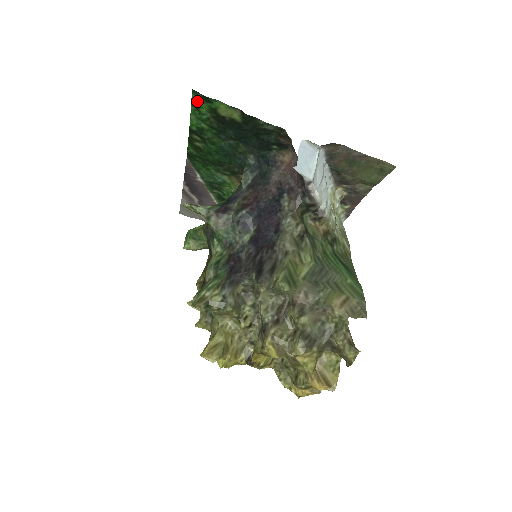
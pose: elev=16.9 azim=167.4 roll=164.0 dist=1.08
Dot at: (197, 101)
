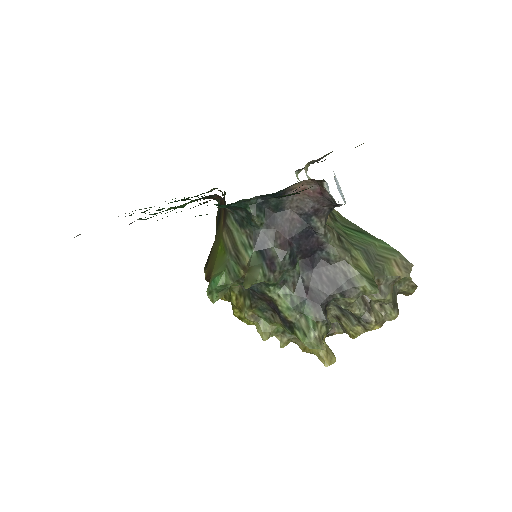
Dot at: occluded
